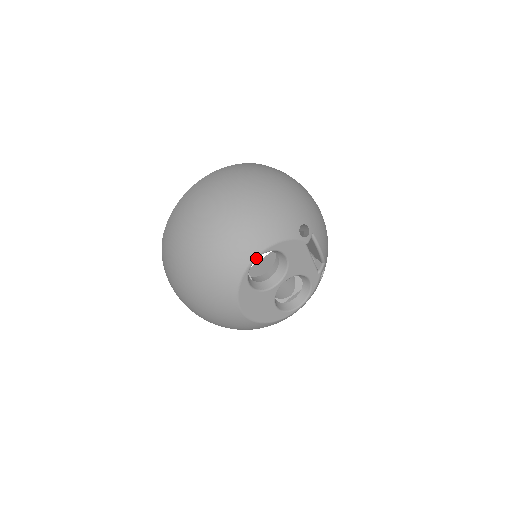
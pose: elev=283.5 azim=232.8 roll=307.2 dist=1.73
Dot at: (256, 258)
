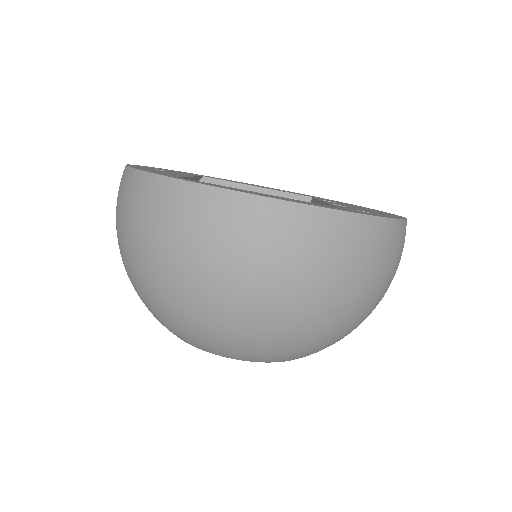
Dot at: (220, 355)
